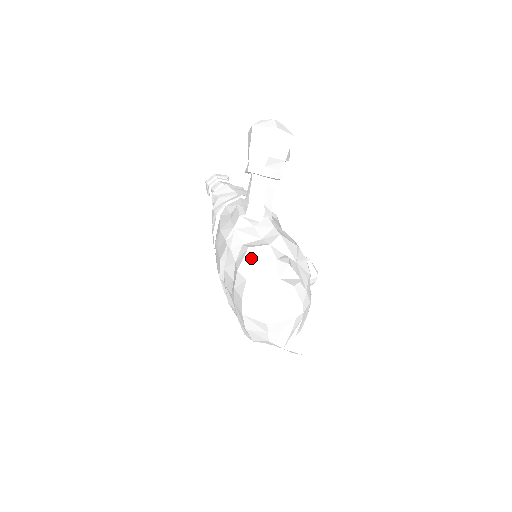
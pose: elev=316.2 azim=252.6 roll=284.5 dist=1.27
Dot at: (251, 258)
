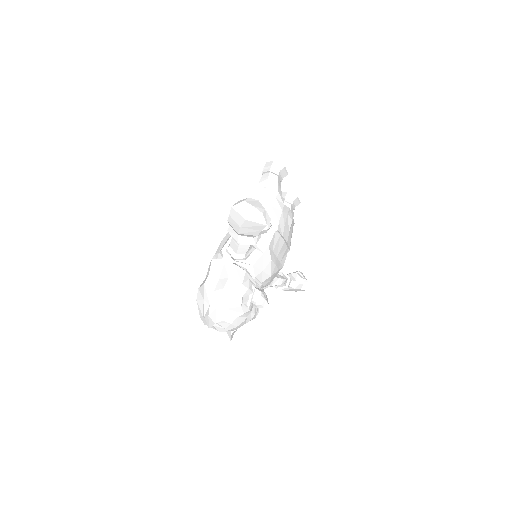
Dot at: (203, 291)
